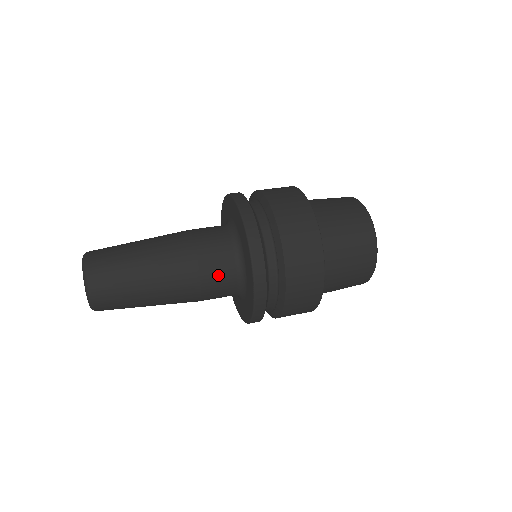
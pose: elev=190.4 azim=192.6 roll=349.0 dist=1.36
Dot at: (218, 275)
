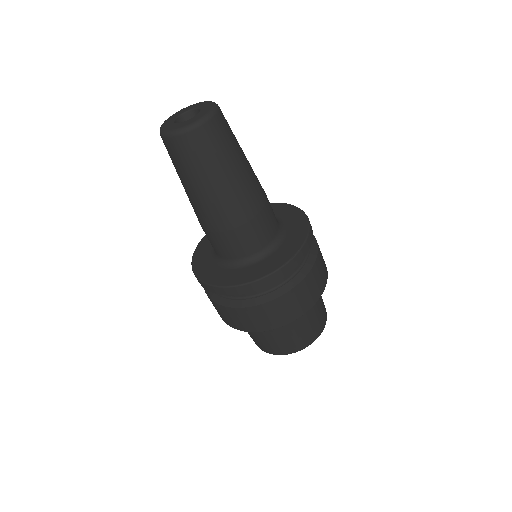
Dot at: (265, 227)
